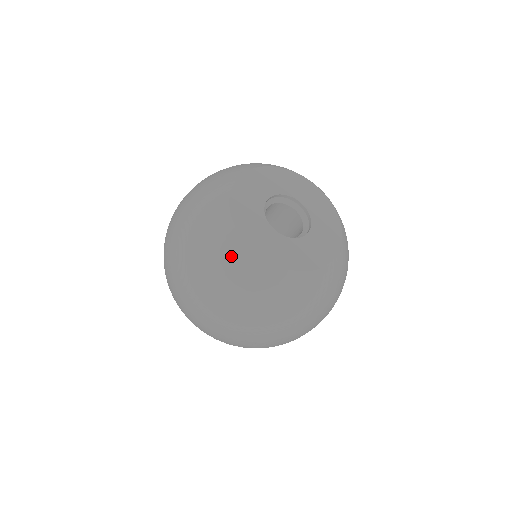
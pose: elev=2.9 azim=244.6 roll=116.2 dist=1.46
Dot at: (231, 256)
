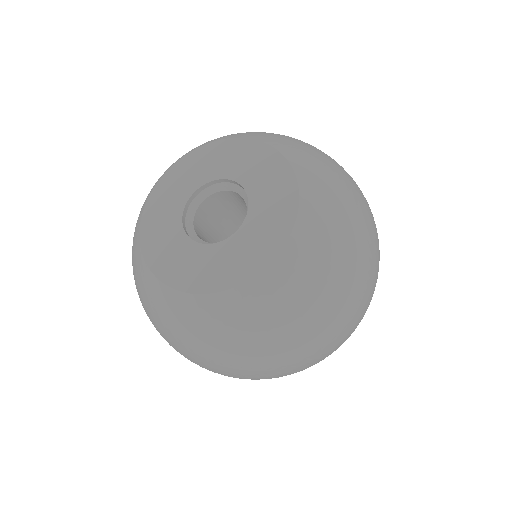
Dot at: (148, 292)
